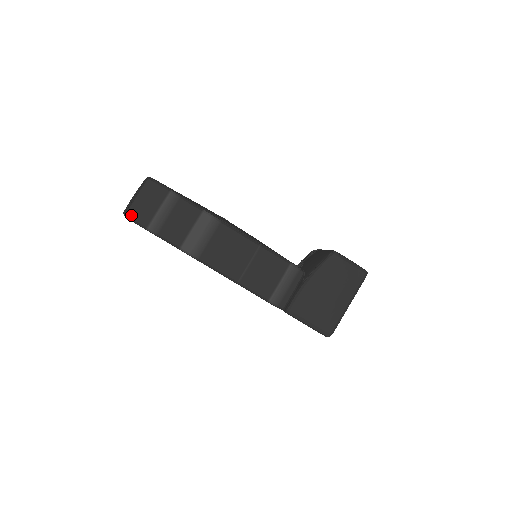
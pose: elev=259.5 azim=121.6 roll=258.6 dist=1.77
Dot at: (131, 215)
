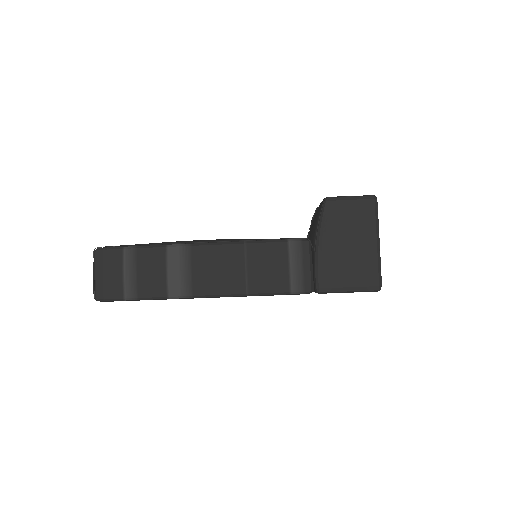
Dot at: (101, 296)
